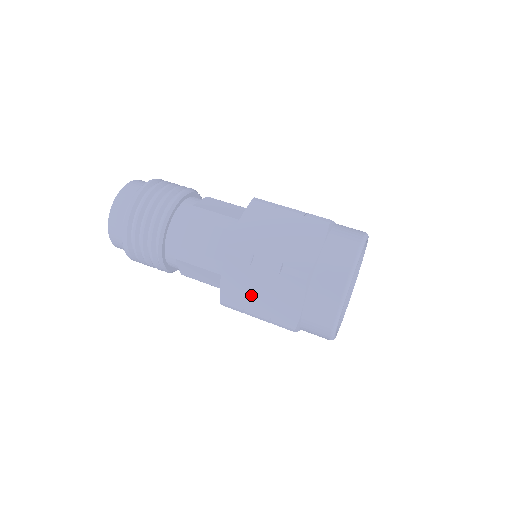
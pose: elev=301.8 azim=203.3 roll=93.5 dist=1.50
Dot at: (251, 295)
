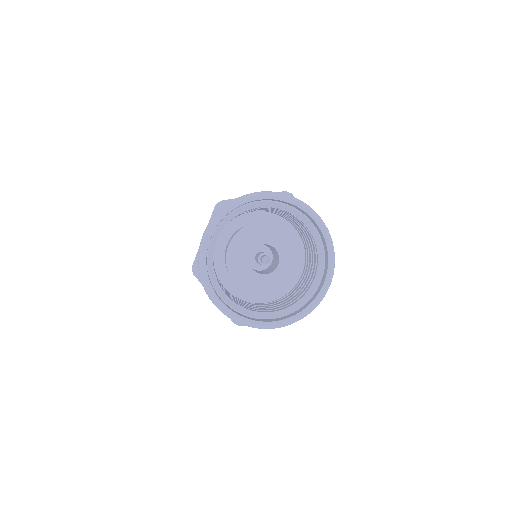
Dot at: occluded
